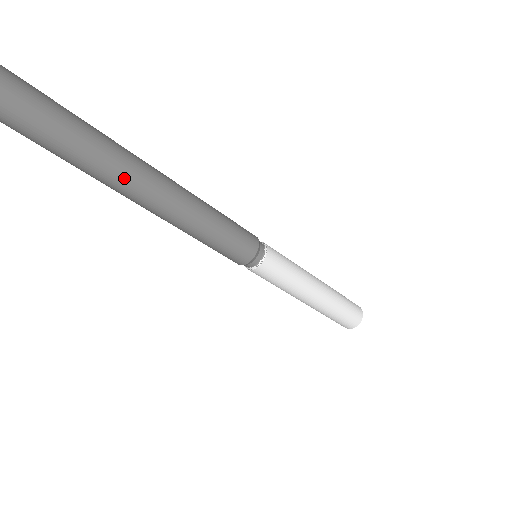
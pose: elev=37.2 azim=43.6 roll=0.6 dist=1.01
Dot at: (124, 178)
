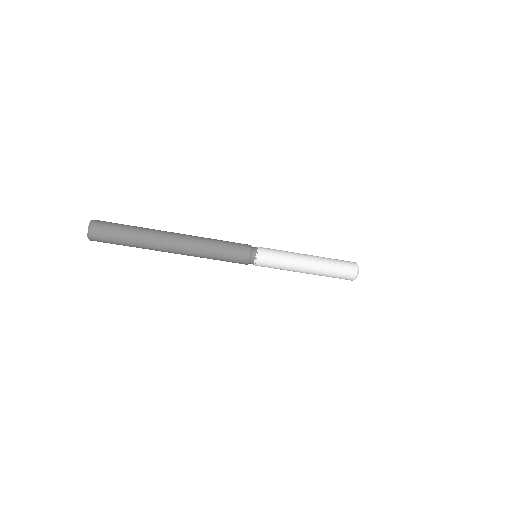
Dot at: (159, 243)
